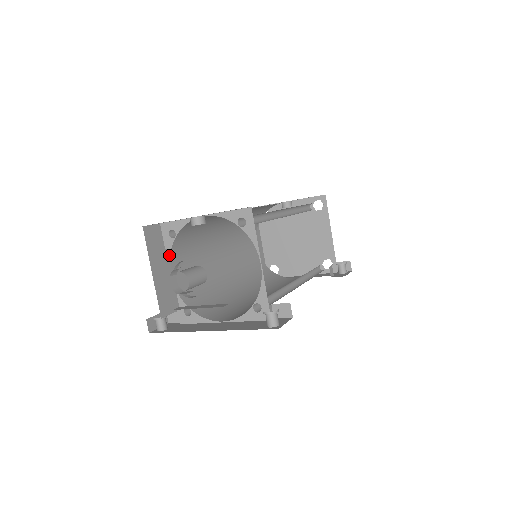
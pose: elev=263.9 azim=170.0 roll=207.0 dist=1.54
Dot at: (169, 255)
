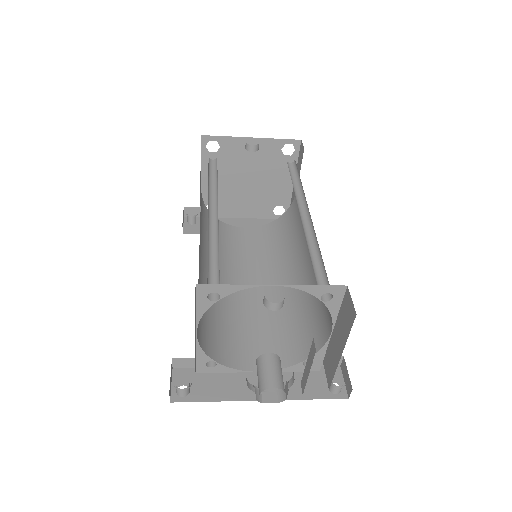
Dot at: (200, 316)
